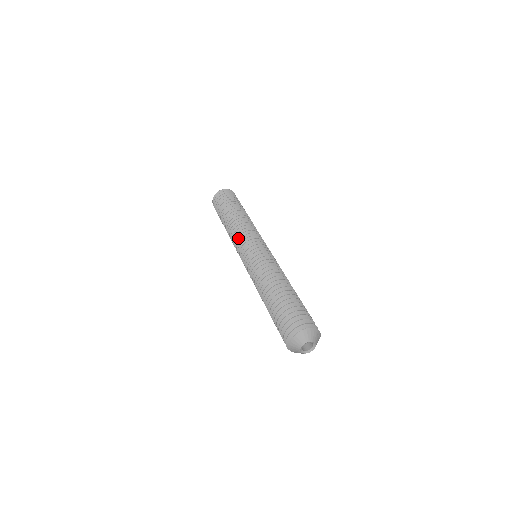
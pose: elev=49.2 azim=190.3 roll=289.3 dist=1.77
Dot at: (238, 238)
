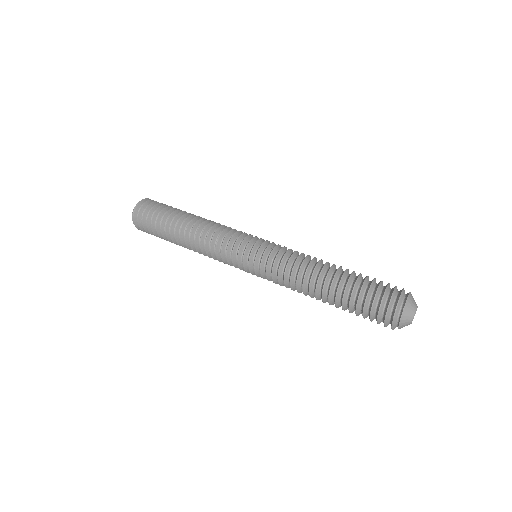
Dot at: (222, 251)
